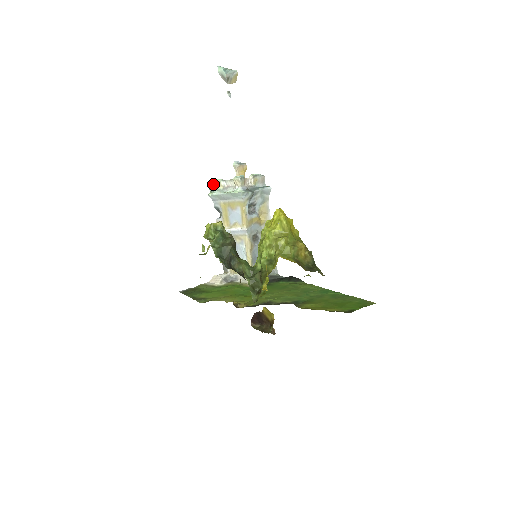
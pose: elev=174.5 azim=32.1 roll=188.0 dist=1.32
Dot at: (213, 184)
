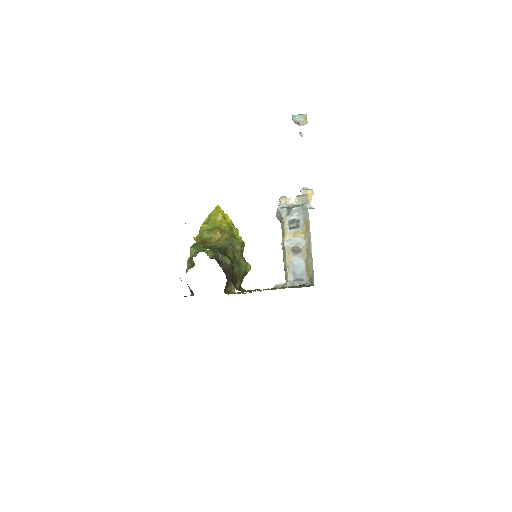
Dot at: occluded
